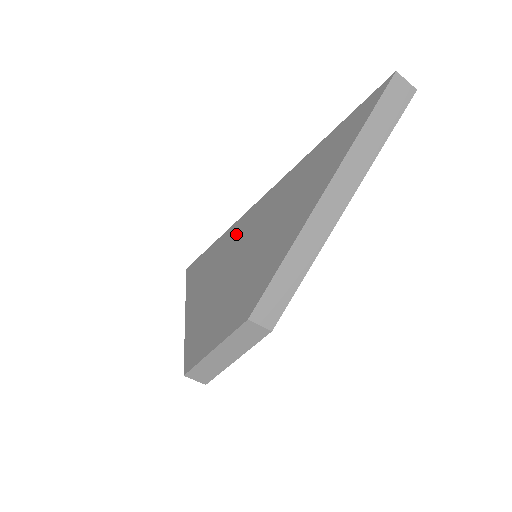
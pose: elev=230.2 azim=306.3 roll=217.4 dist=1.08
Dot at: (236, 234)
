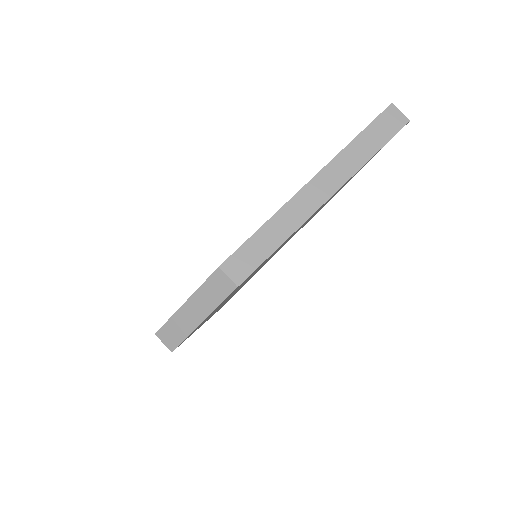
Dot at: occluded
